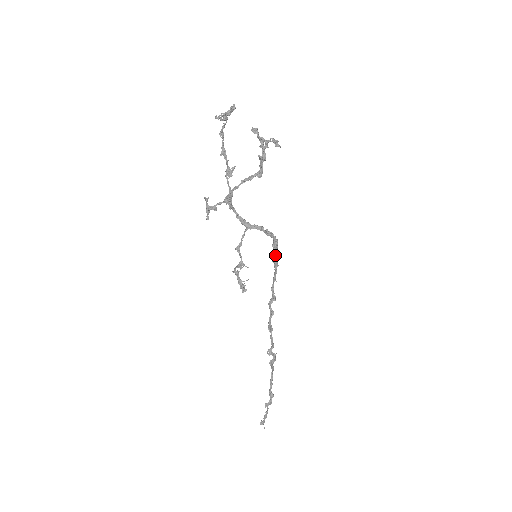
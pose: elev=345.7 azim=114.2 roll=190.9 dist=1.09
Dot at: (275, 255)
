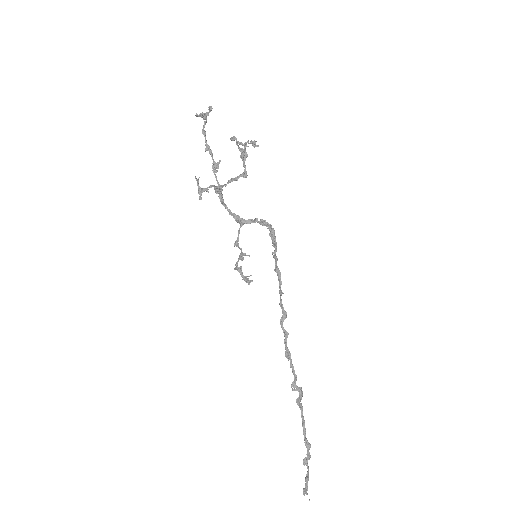
Dot at: (275, 251)
